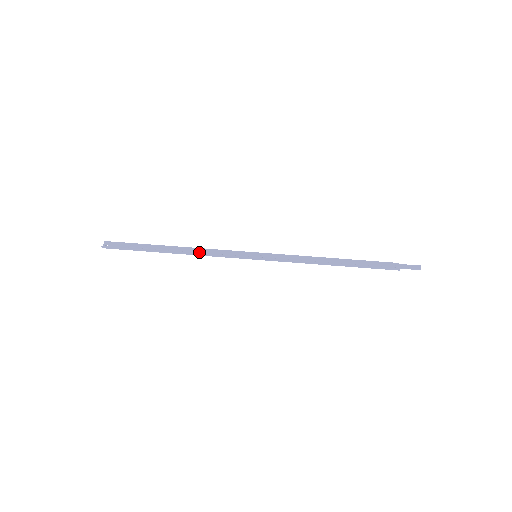
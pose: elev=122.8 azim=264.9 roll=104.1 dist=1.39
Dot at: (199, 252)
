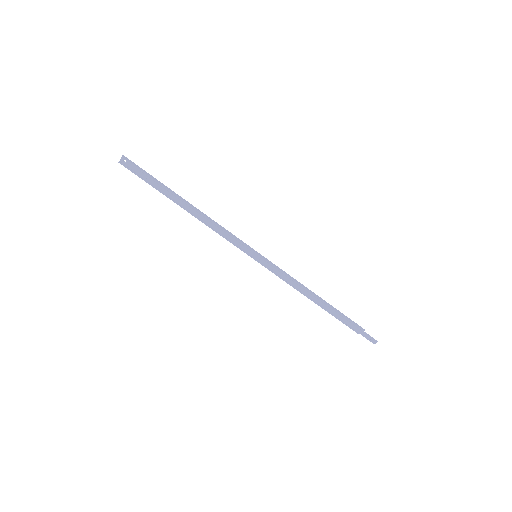
Dot at: (207, 225)
